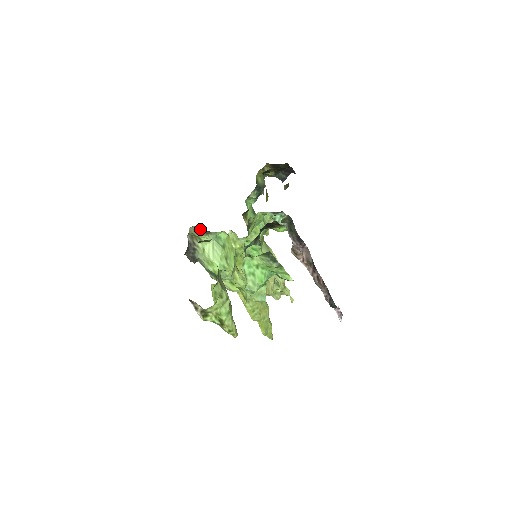
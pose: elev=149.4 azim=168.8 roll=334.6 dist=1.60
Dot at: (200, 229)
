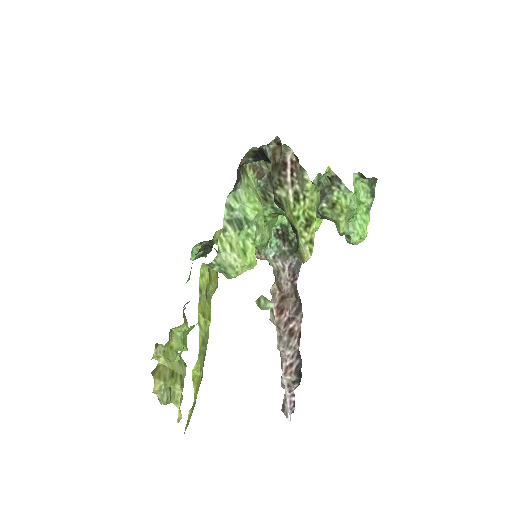
Dot at: (258, 164)
